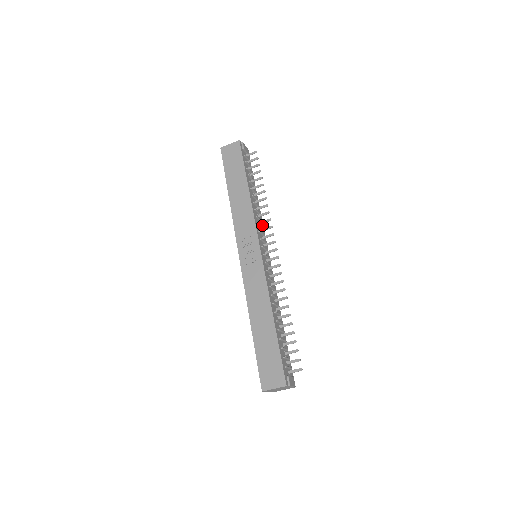
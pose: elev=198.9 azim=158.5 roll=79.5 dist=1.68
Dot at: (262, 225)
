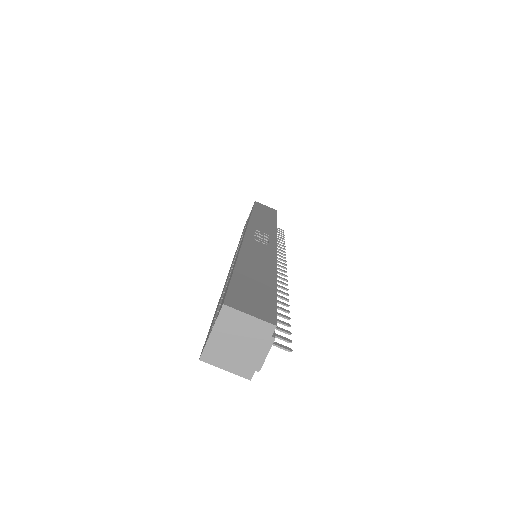
Dot at: occluded
